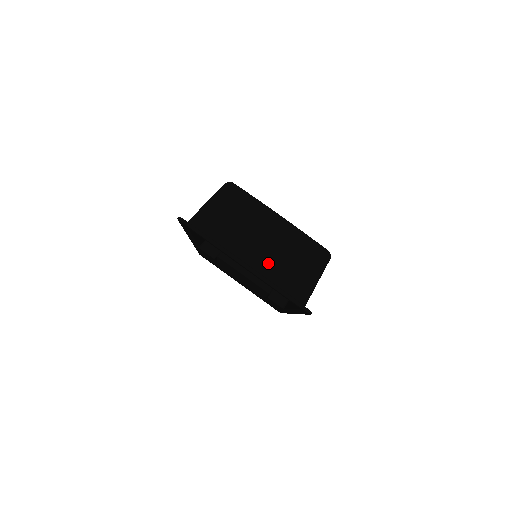
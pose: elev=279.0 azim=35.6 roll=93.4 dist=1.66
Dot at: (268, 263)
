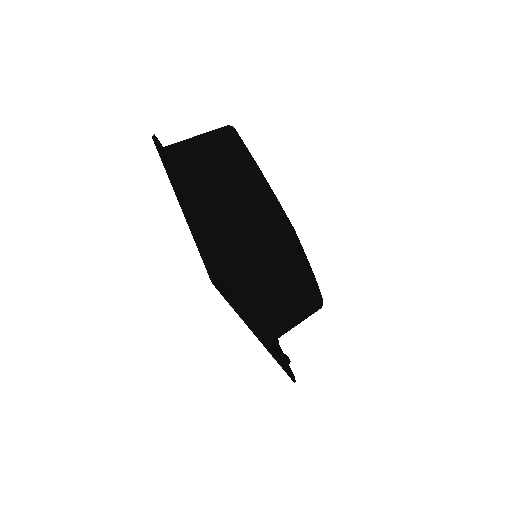
Dot at: (210, 211)
